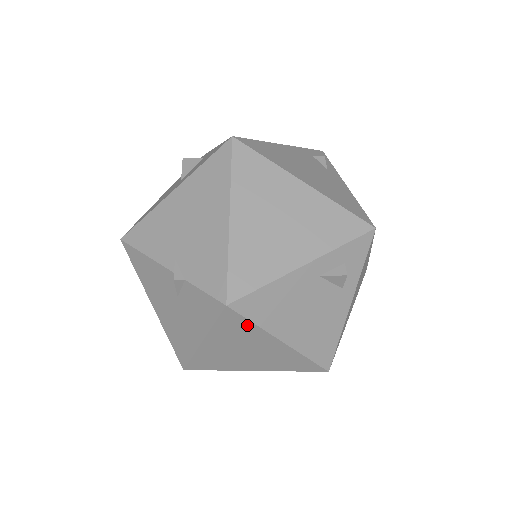
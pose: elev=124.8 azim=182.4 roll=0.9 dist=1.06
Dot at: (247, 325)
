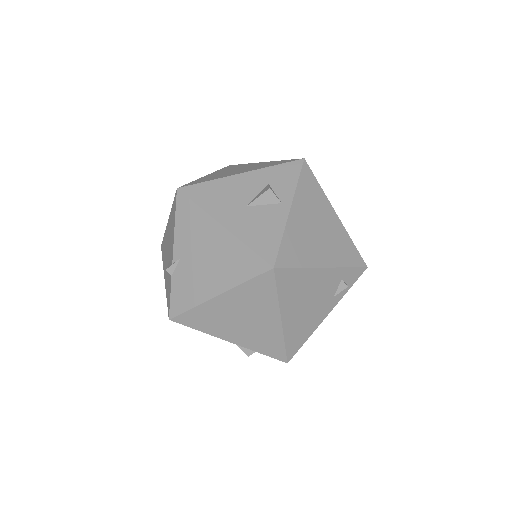
Dot at: occluded
